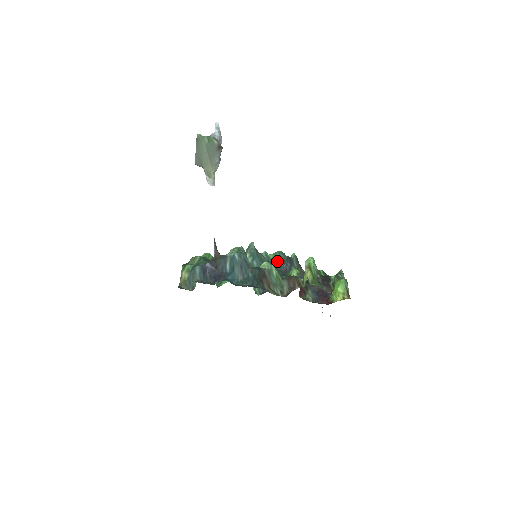
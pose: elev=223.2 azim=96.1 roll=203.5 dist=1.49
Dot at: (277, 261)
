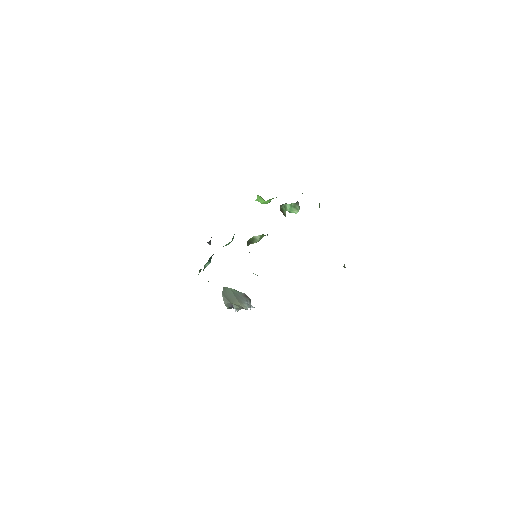
Dot at: occluded
